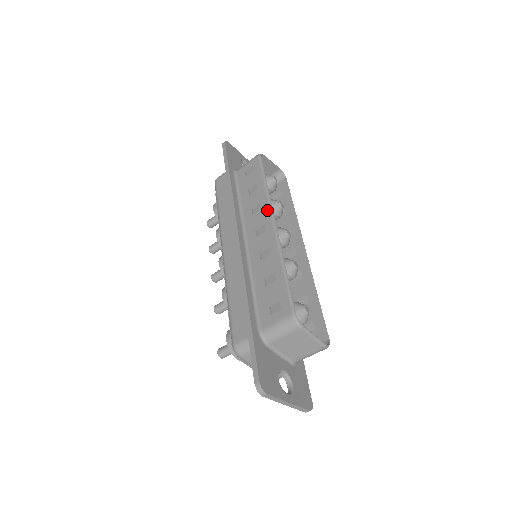
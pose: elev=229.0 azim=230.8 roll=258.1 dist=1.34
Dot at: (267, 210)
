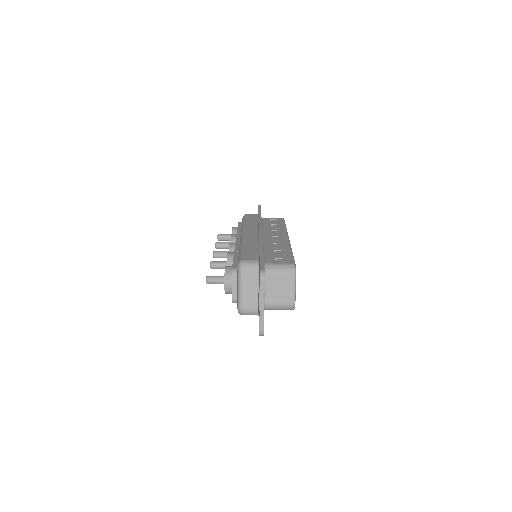
Dot at: (284, 233)
